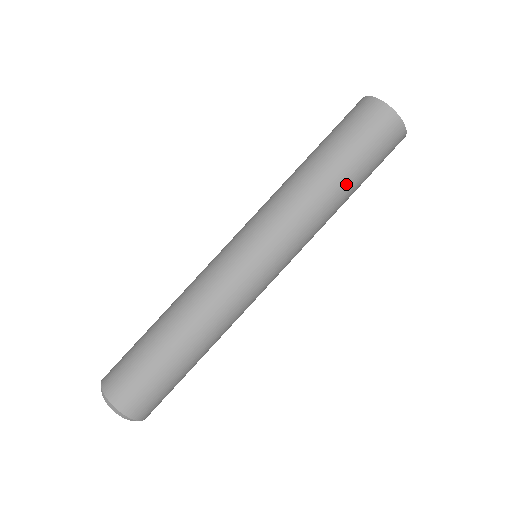
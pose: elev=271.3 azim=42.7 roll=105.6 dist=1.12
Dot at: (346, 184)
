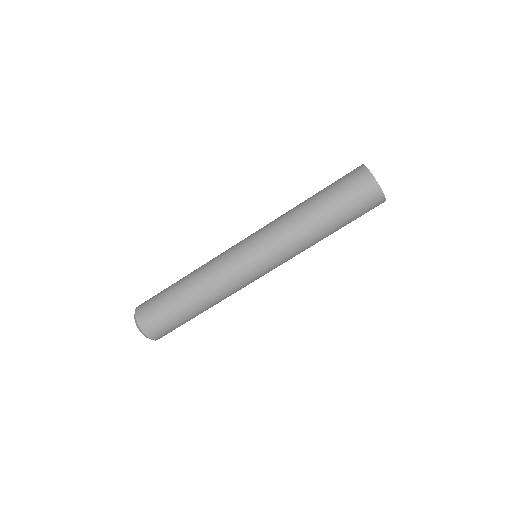
Dot at: occluded
